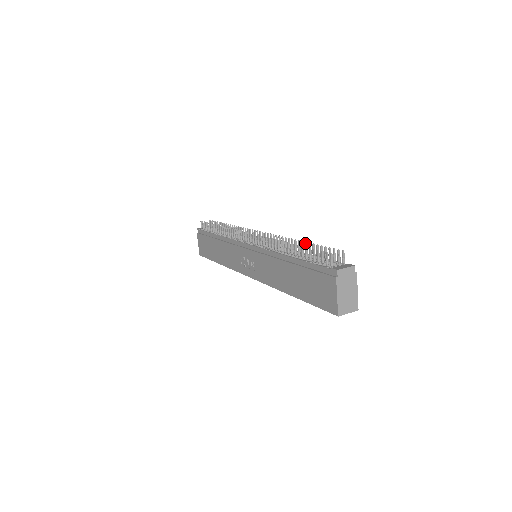
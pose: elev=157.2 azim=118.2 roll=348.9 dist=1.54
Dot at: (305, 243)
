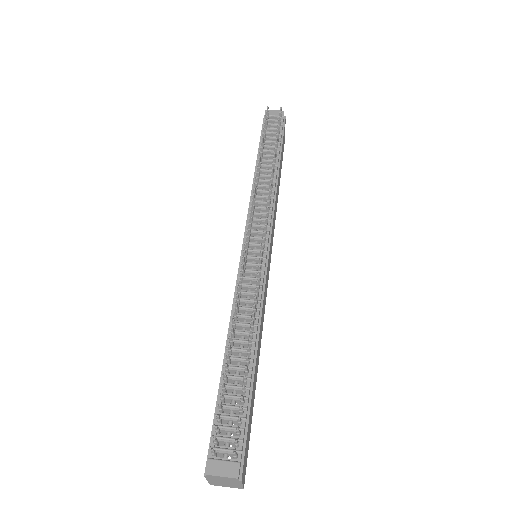
Dot at: (246, 357)
